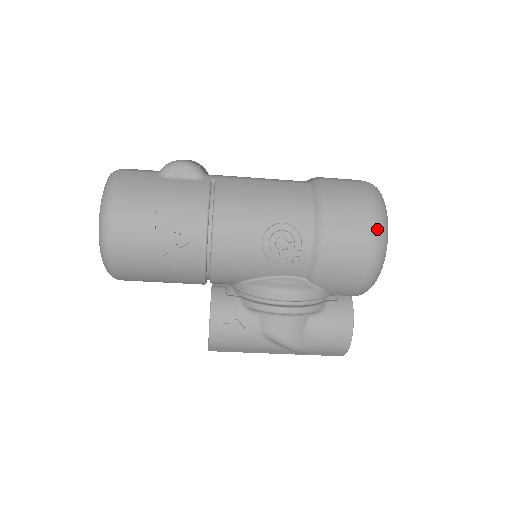
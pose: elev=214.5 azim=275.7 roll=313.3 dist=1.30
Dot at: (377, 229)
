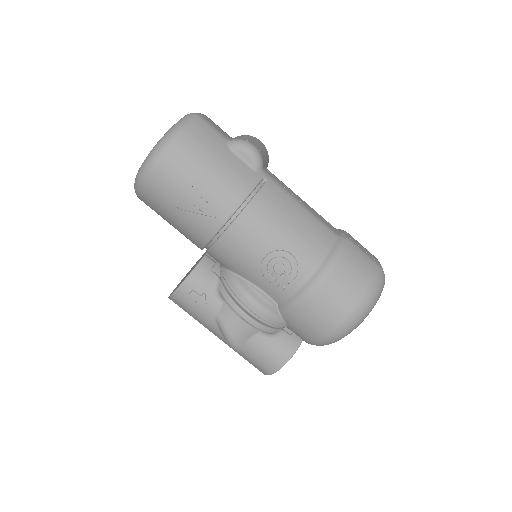
Dot at: (358, 312)
